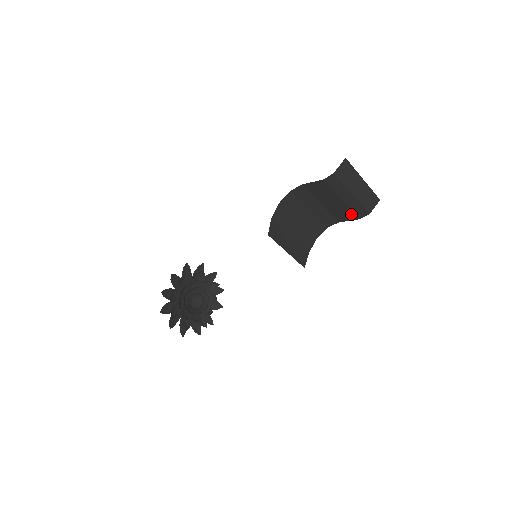
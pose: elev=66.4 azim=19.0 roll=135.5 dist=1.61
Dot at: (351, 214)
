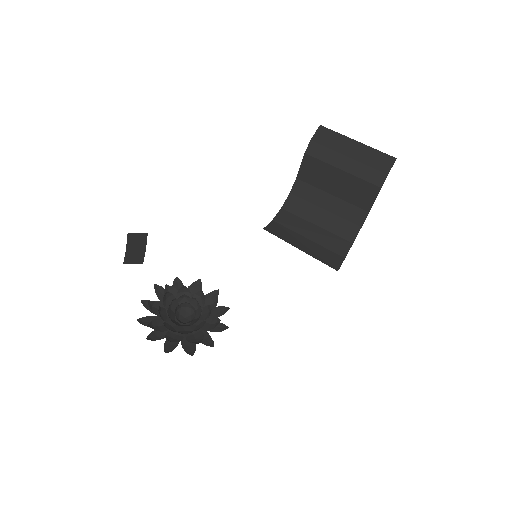
Dot at: (367, 187)
